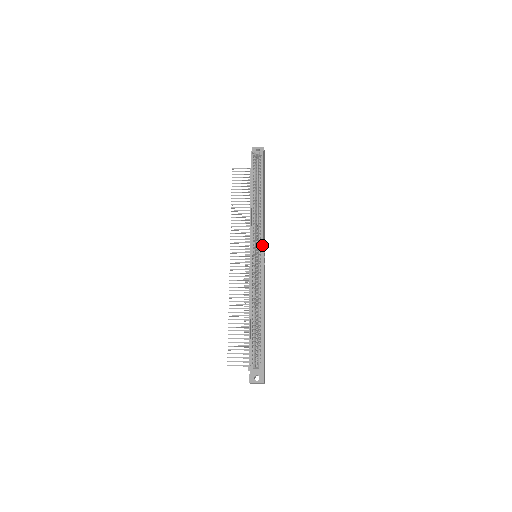
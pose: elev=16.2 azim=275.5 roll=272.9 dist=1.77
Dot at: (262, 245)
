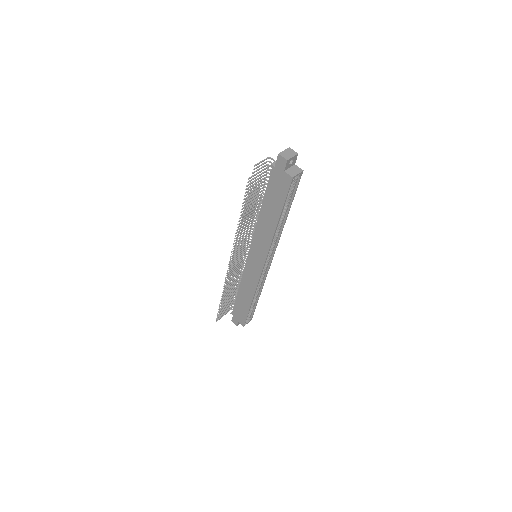
Dot at: occluded
